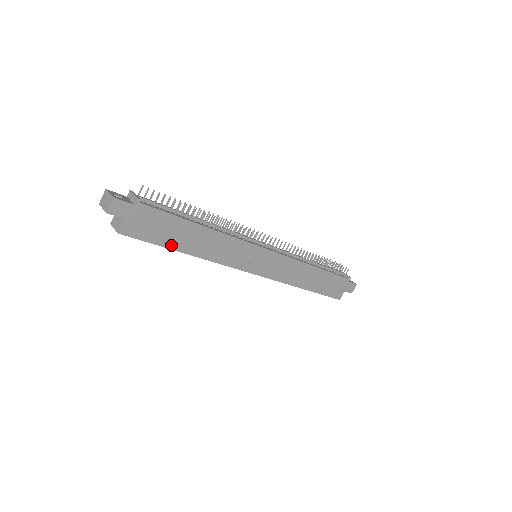
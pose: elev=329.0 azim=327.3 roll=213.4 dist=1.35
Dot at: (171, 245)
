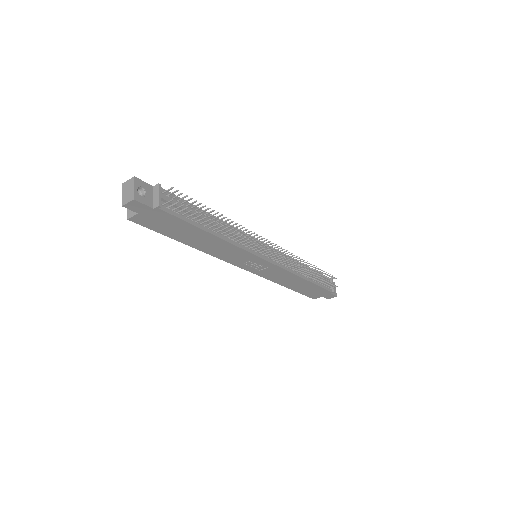
Dot at: (175, 237)
